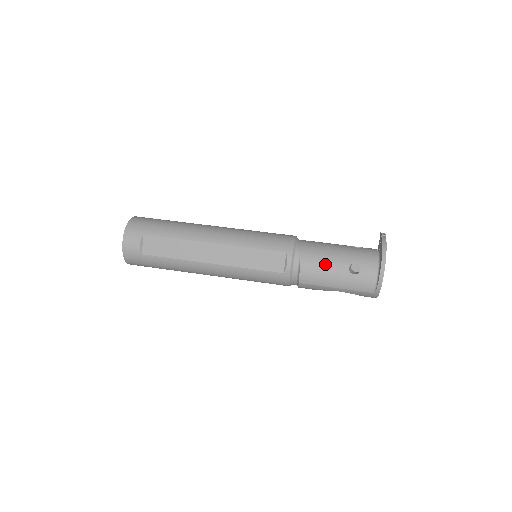
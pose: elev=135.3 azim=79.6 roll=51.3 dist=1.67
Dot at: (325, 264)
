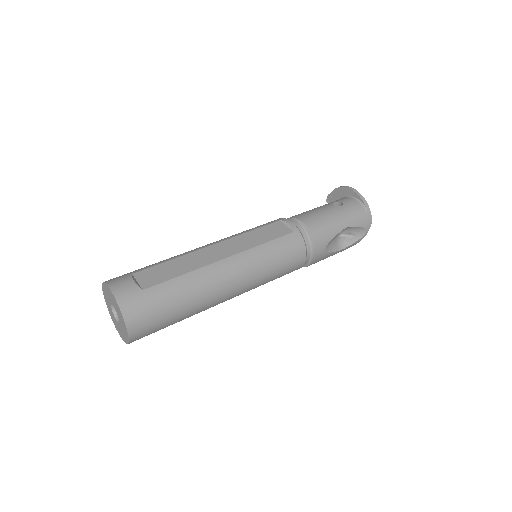
Dot at: (315, 211)
